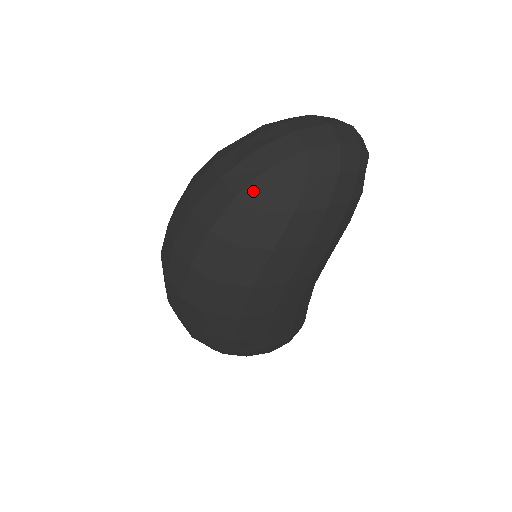
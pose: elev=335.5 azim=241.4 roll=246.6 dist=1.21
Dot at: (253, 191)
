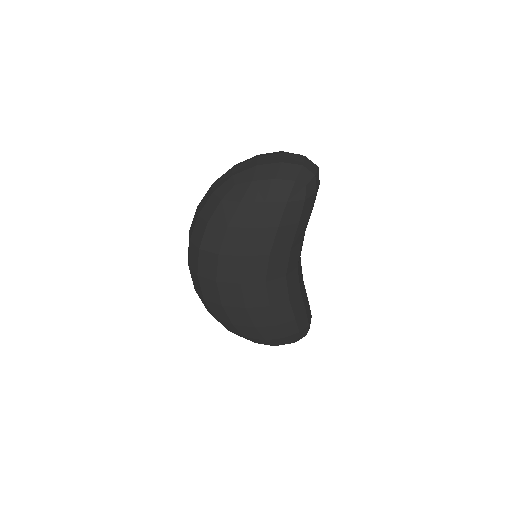
Dot at: (222, 189)
